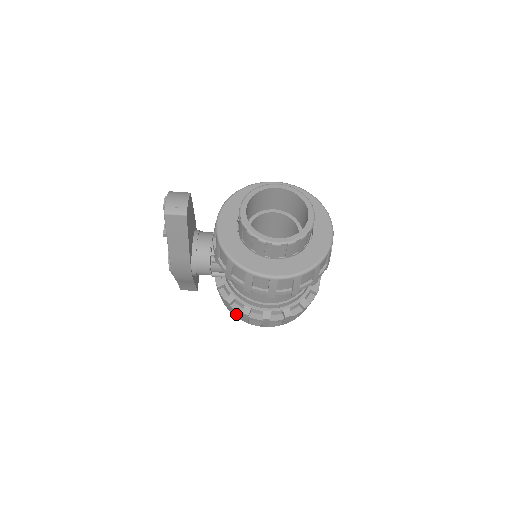
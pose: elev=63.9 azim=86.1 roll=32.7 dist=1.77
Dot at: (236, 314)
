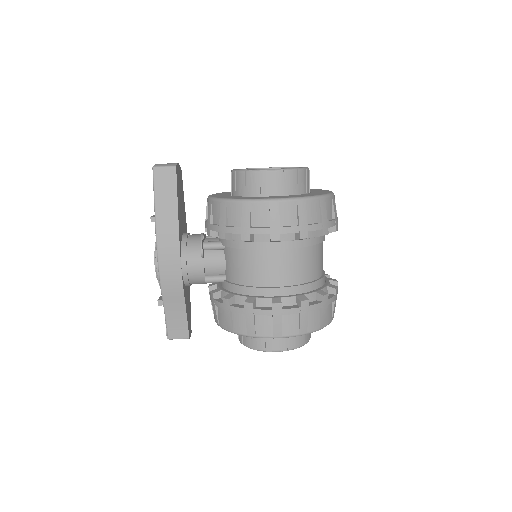
Dot at: (238, 325)
